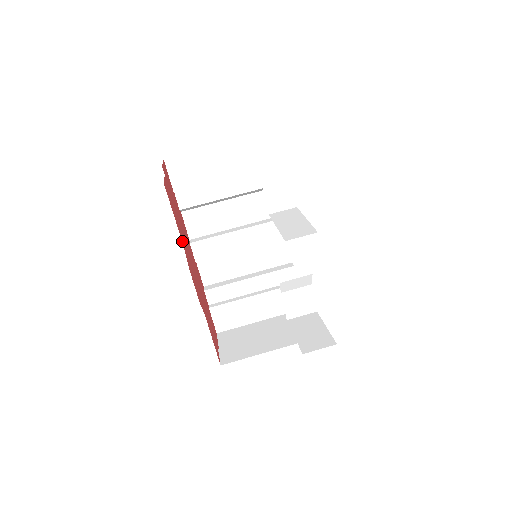
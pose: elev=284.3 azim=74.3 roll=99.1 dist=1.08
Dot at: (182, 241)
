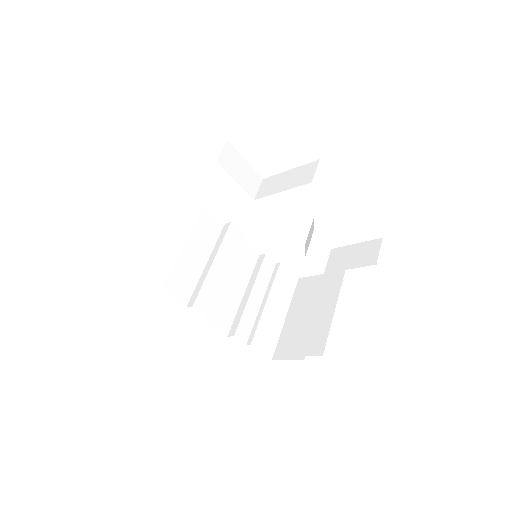
Dot at: occluded
